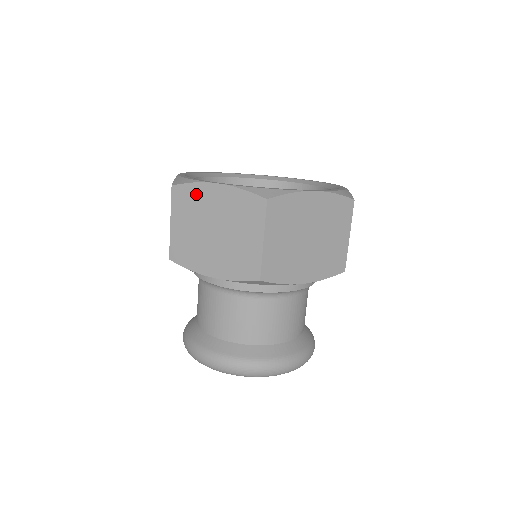
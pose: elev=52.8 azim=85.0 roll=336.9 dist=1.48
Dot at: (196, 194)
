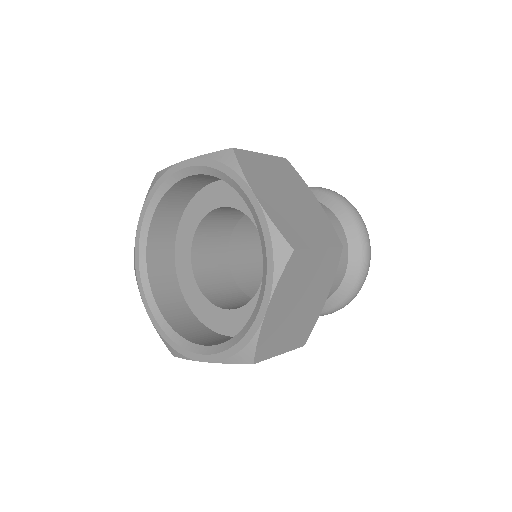
Dot at: occluded
